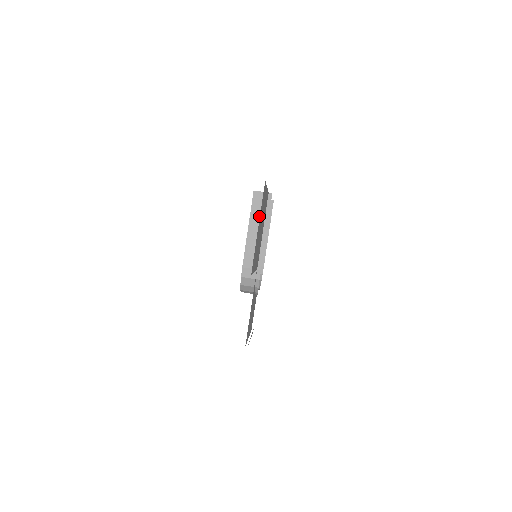
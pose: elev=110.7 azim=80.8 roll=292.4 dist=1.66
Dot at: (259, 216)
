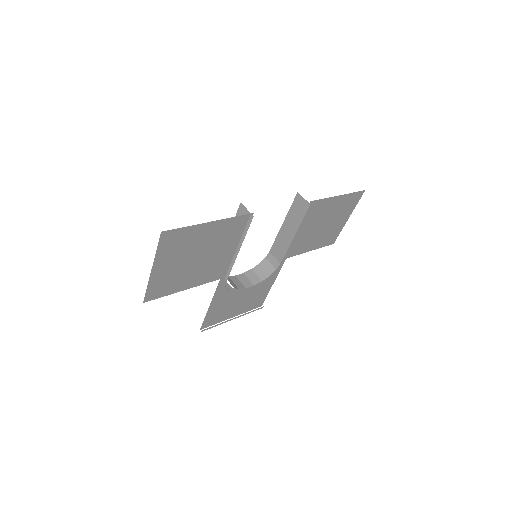
Dot at: occluded
